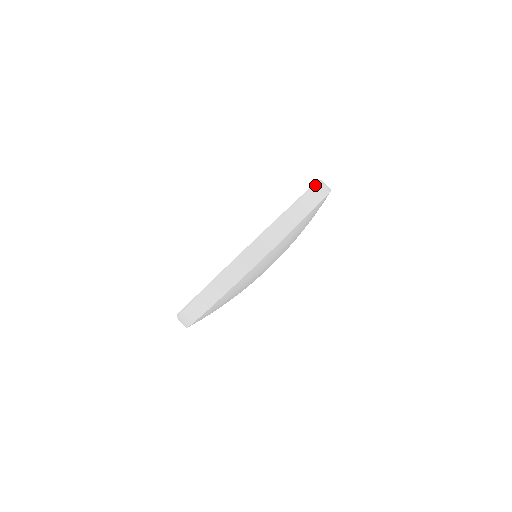
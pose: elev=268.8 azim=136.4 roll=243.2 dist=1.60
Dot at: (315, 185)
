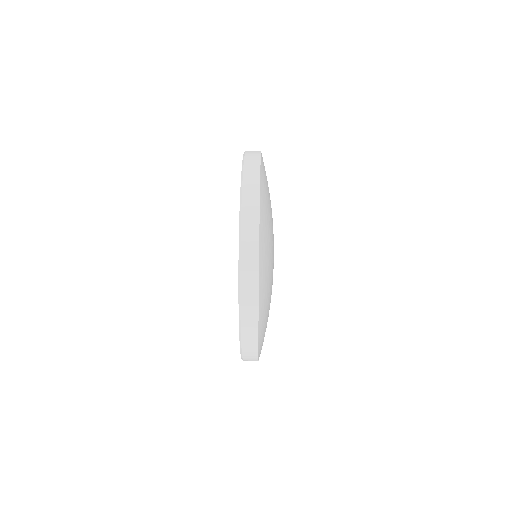
Dot at: occluded
